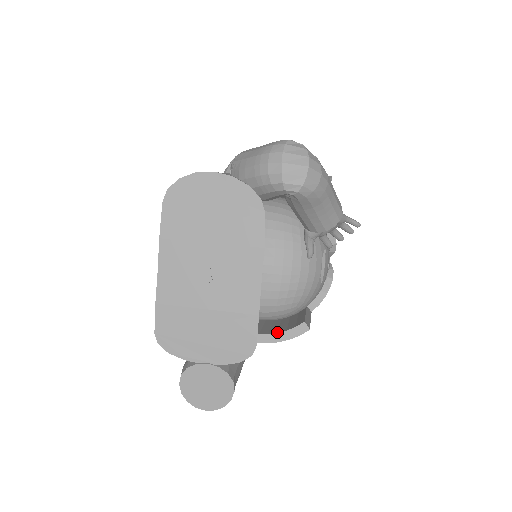
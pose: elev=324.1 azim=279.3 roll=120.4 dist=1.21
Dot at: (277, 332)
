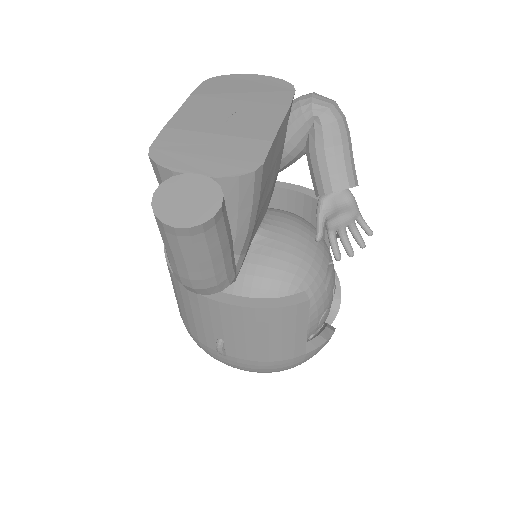
Dot at: (268, 299)
